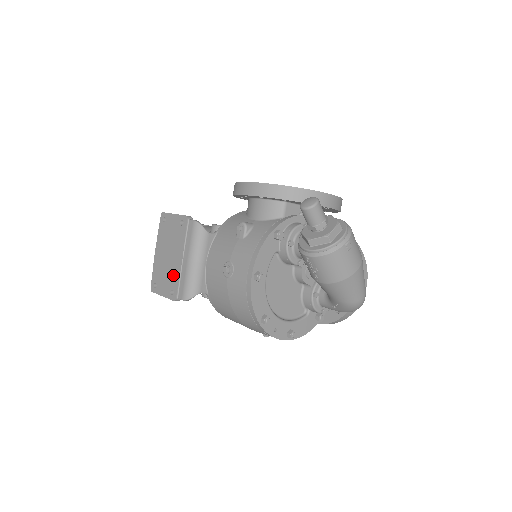
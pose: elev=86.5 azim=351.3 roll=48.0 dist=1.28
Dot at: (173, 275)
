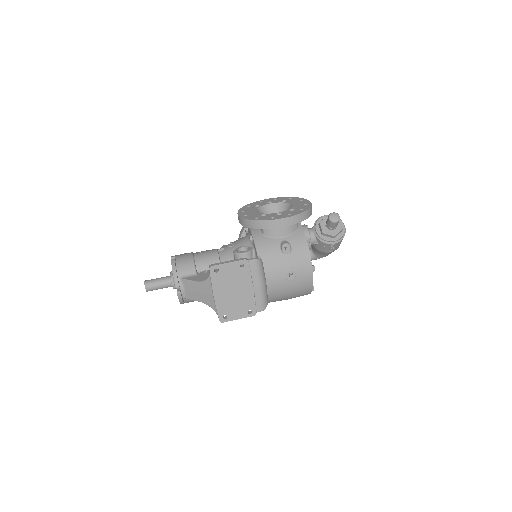
Dot at: (247, 301)
